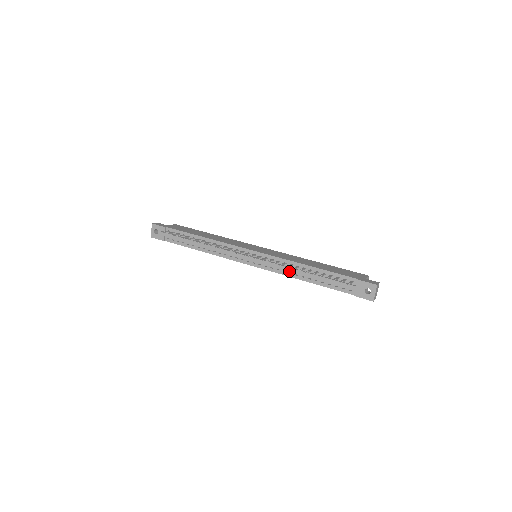
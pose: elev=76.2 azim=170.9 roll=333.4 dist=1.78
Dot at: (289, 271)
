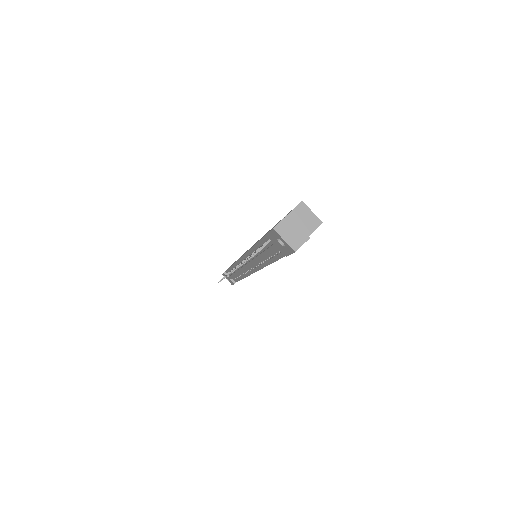
Dot at: (259, 261)
